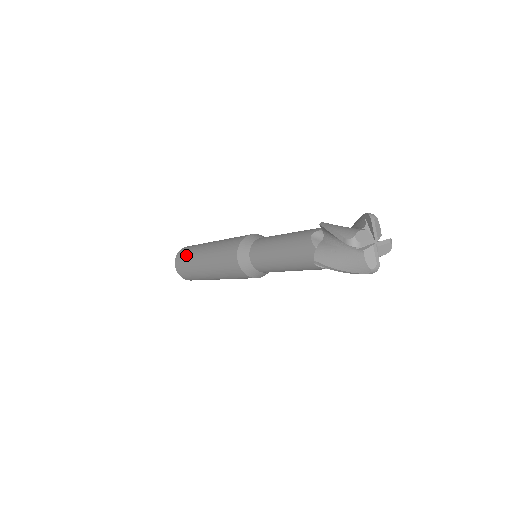
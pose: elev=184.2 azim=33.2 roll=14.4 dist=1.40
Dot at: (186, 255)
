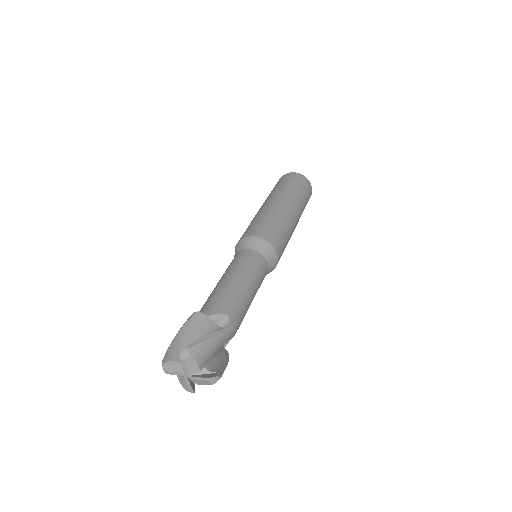
Dot at: occluded
